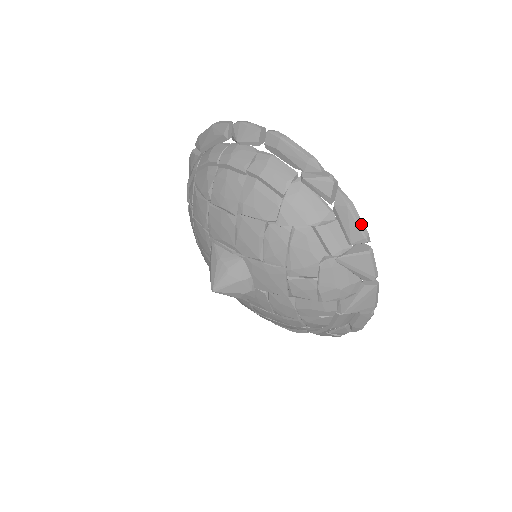
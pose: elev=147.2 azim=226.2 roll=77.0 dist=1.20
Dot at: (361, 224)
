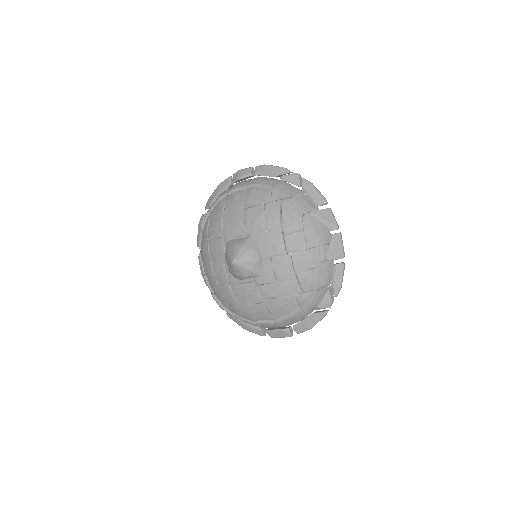
Dot at: (320, 193)
